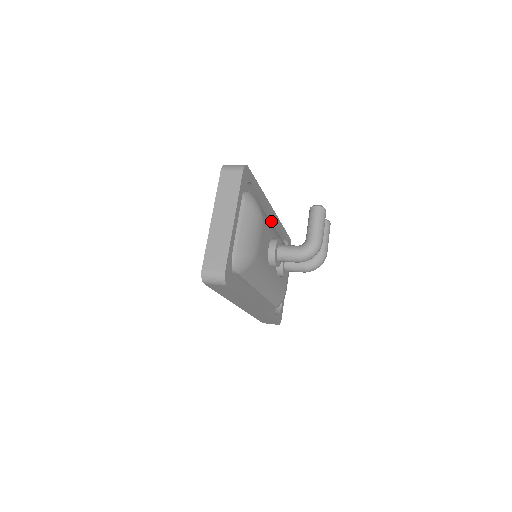
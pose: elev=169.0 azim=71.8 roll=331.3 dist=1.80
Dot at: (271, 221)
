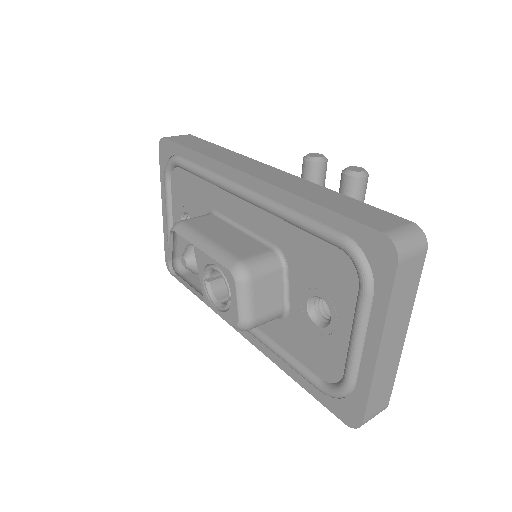
Dot at: occluded
